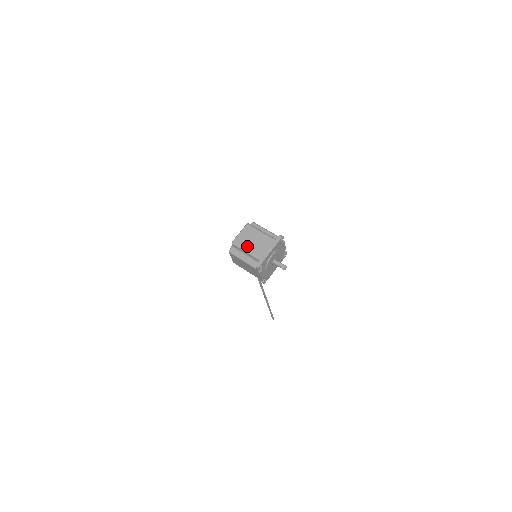
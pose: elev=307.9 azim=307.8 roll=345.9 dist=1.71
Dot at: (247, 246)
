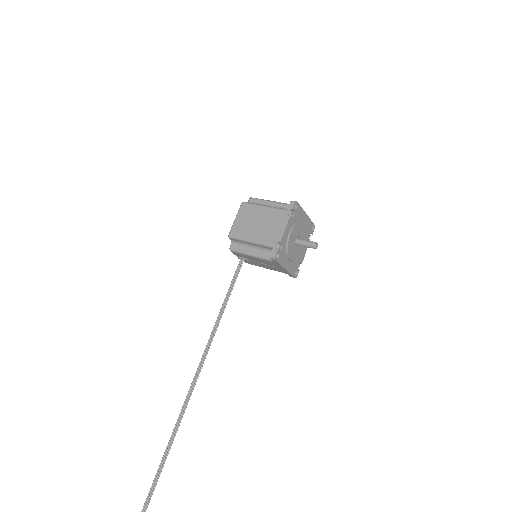
Dot at: occluded
